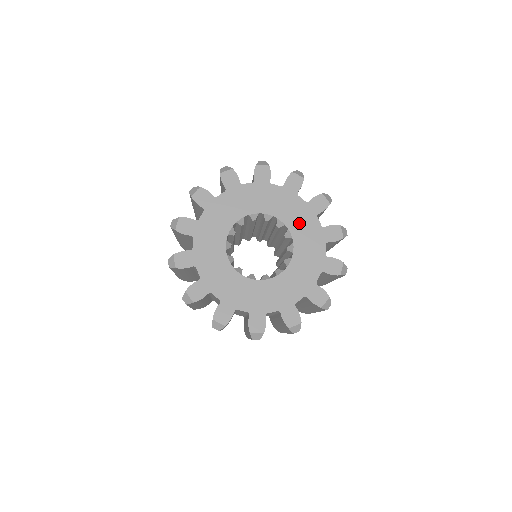
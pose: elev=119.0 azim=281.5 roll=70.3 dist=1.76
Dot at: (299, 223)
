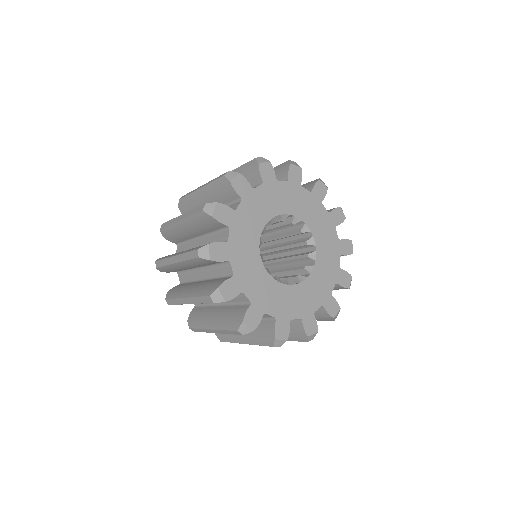
Dot at: (311, 215)
